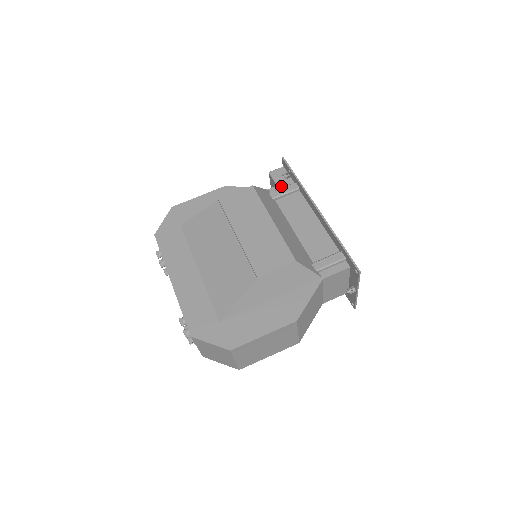
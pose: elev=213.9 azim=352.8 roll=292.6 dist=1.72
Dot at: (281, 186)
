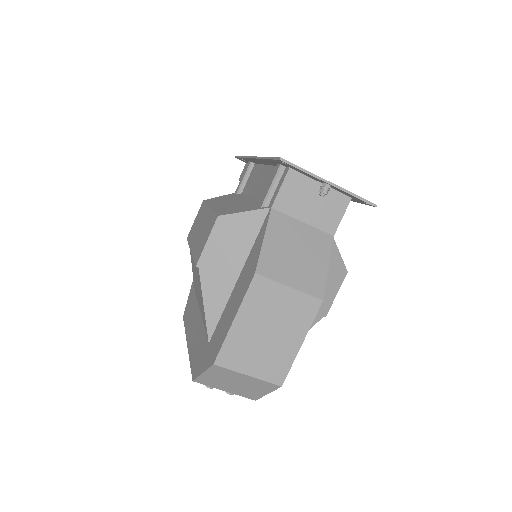
Dot at: occluded
